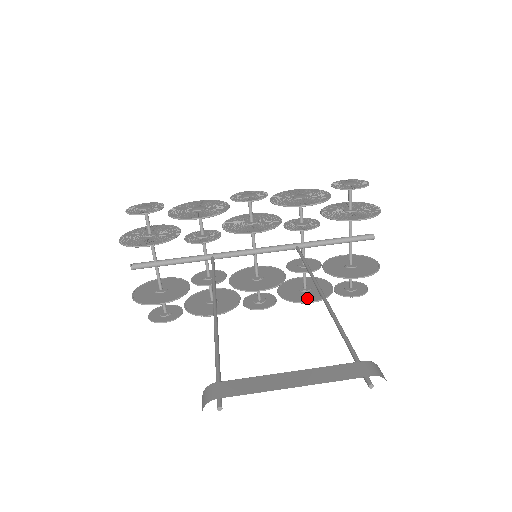
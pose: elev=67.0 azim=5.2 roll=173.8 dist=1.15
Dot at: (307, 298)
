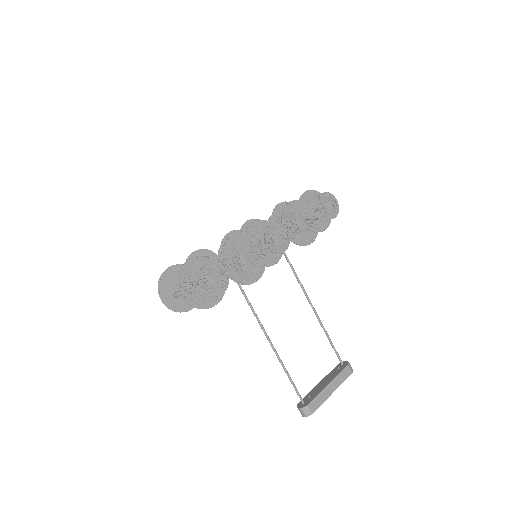
Dot at: occluded
